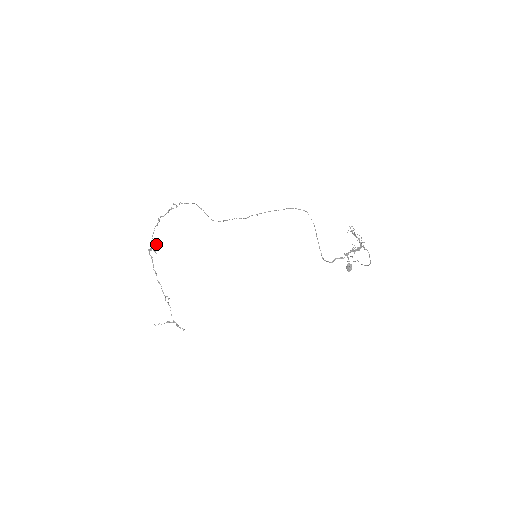
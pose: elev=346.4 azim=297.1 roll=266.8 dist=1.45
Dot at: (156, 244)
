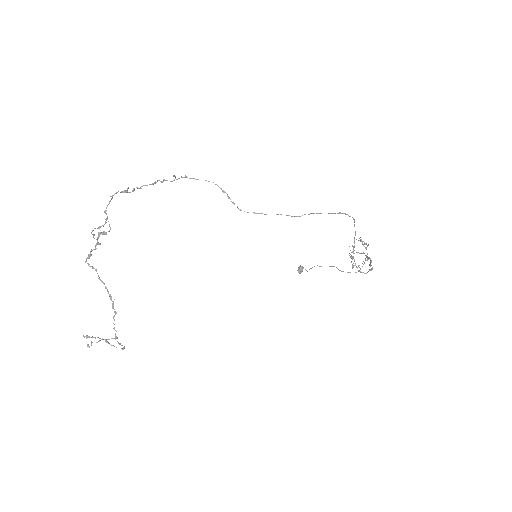
Dot at: occluded
